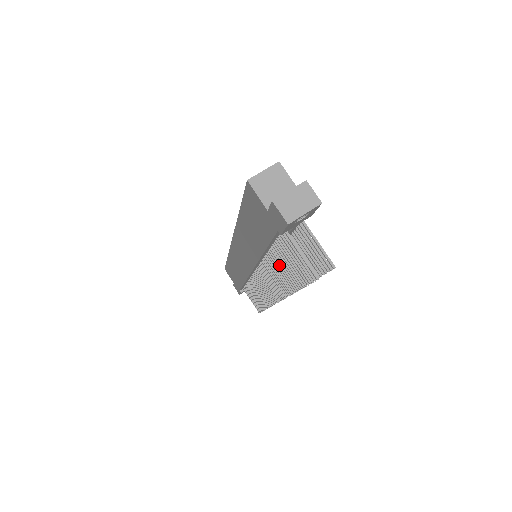
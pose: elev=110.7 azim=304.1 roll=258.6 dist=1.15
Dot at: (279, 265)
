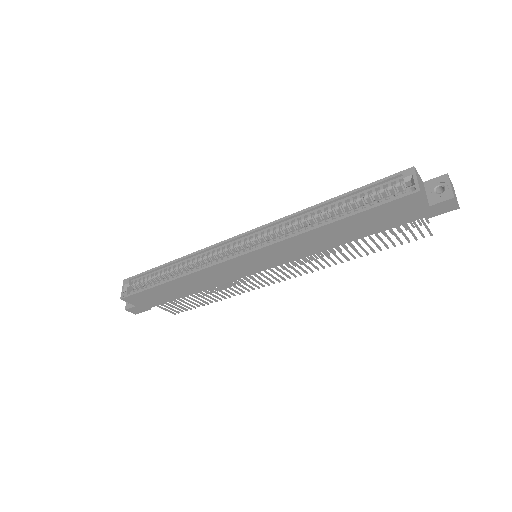
Dot at: (352, 246)
